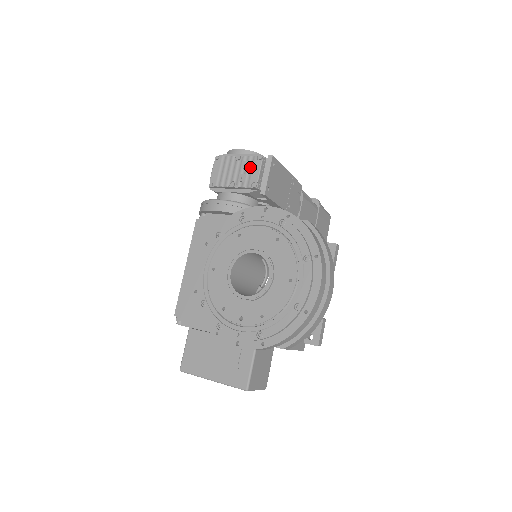
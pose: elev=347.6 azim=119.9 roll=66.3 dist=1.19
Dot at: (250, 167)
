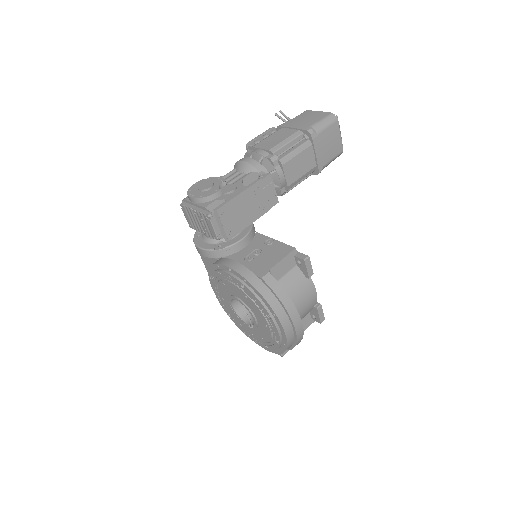
Dot at: (206, 222)
